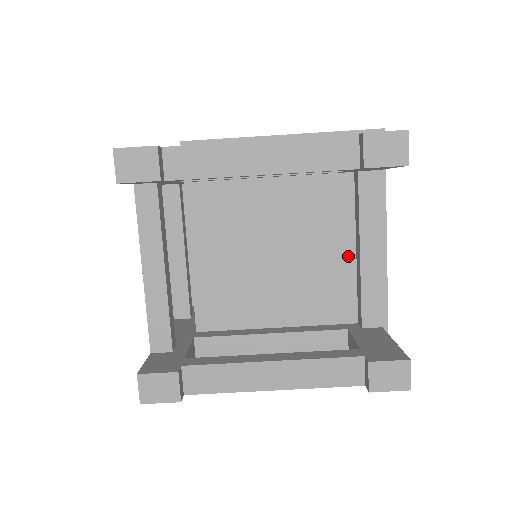
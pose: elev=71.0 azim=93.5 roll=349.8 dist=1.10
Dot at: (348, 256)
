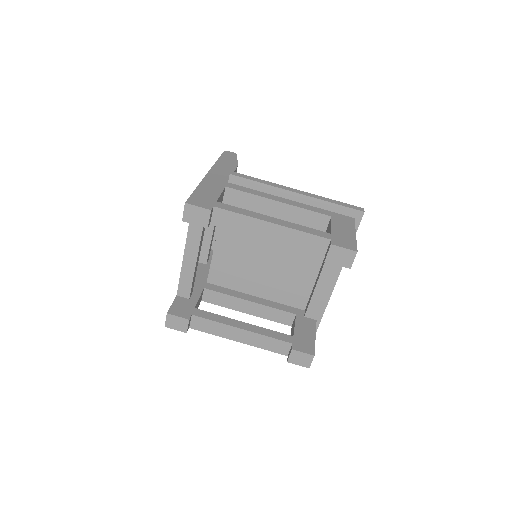
Dot at: (313, 274)
